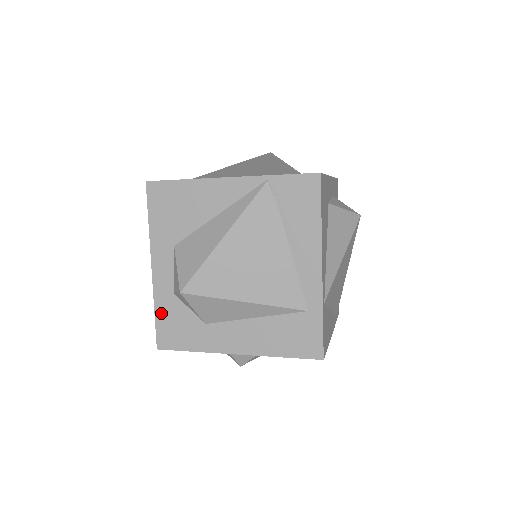
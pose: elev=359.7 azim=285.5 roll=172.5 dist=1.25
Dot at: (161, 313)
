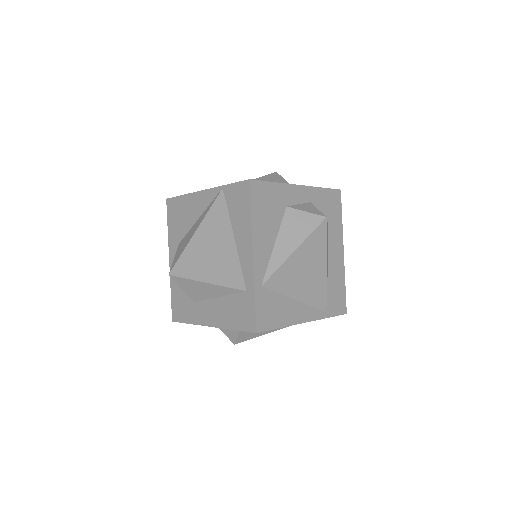
Dot at: (174, 294)
